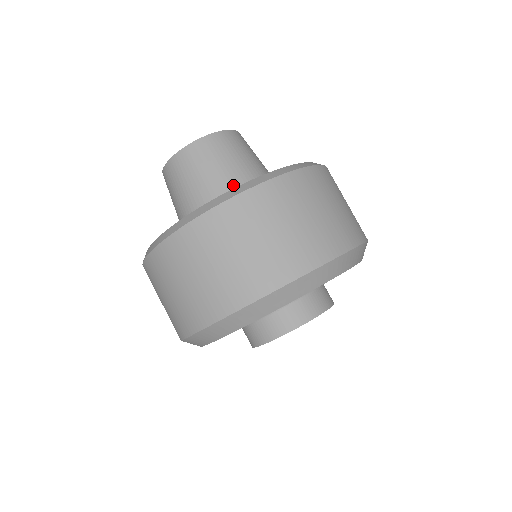
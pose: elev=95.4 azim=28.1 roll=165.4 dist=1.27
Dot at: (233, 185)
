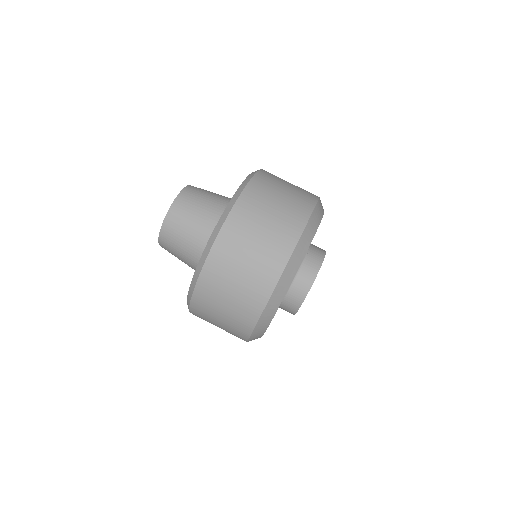
Dot at: (227, 201)
